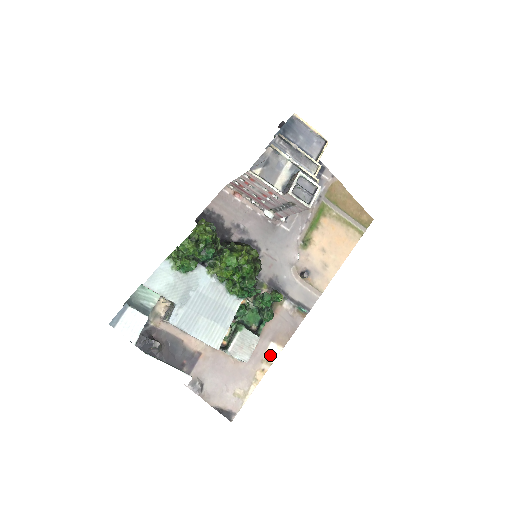
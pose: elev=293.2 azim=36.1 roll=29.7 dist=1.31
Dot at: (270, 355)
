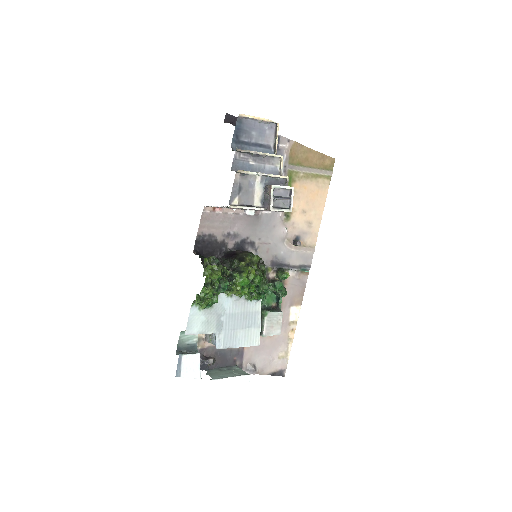
Dot at: (293, 317)
